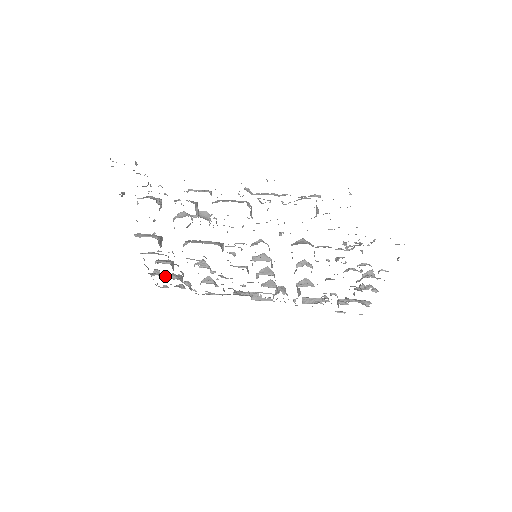
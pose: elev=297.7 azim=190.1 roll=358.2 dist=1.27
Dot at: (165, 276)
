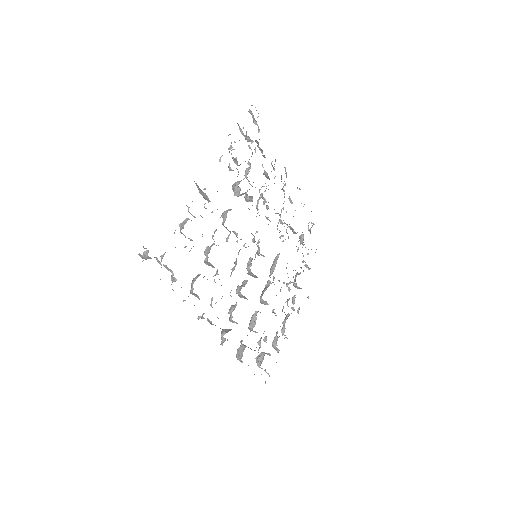
Dot at: occluded
